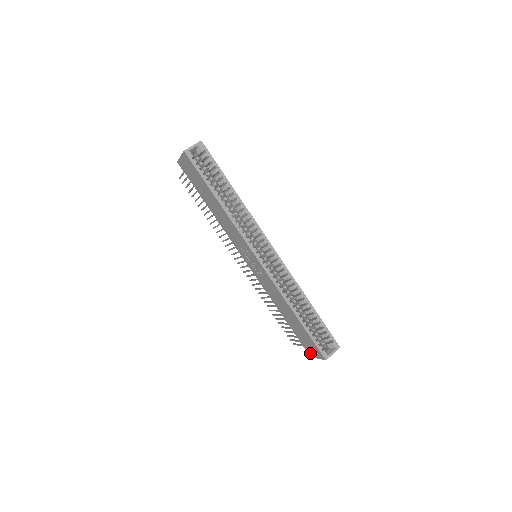
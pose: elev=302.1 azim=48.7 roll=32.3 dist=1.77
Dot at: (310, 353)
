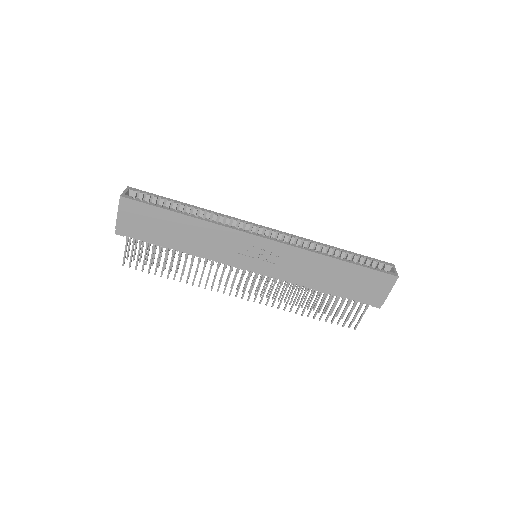
Dot at: (379, 299)
